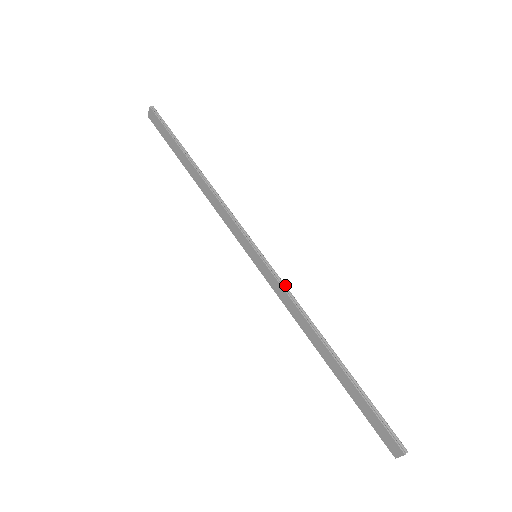
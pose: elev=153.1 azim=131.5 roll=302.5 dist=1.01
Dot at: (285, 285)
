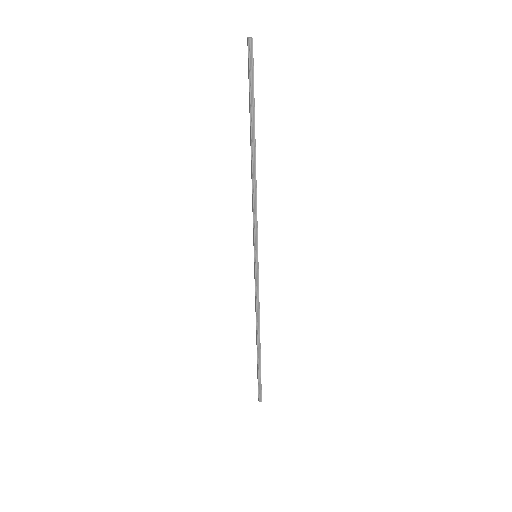
Dot at: occluded
